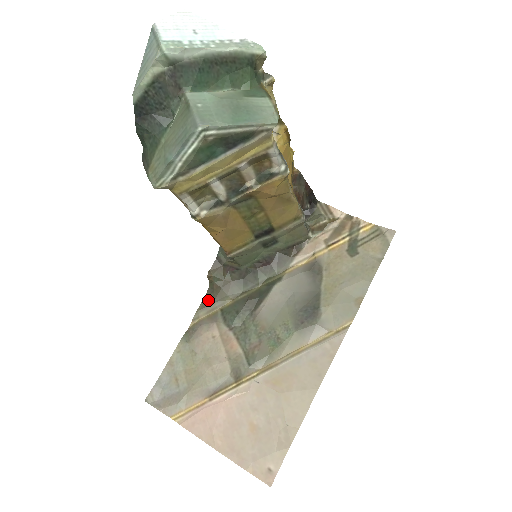
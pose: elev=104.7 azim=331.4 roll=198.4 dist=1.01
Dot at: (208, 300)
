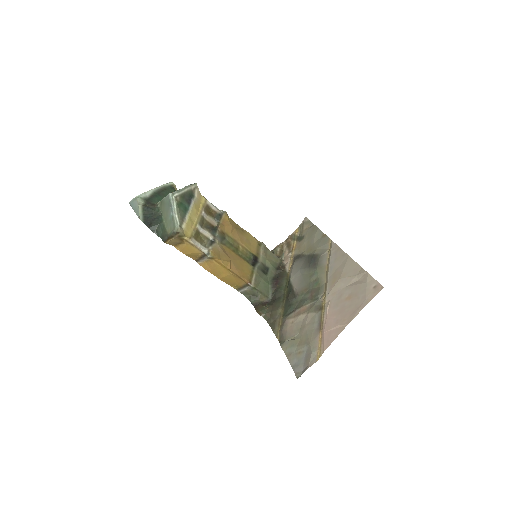
Dot at: (273, 324)
